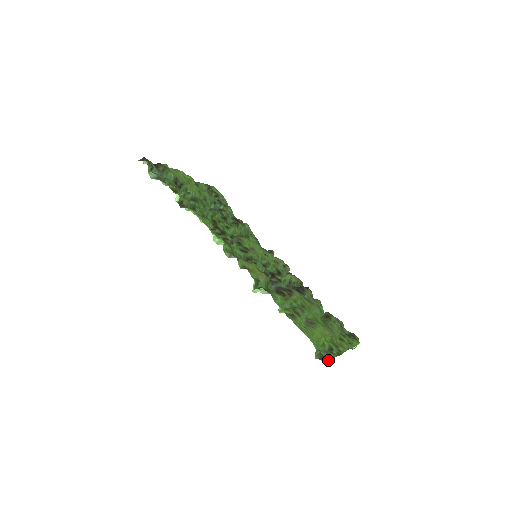
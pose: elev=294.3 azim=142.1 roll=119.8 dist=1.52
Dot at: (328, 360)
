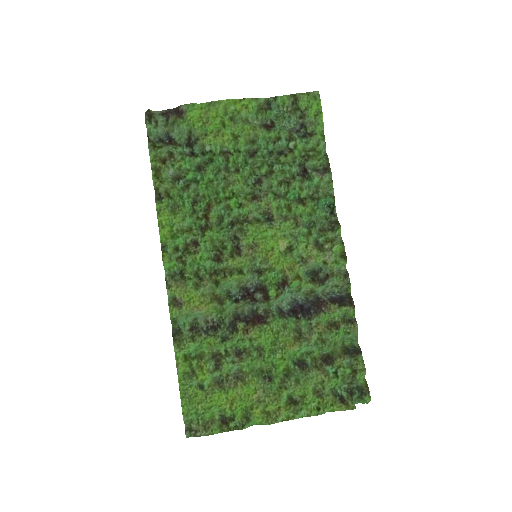
Dot at: (194, 435)
